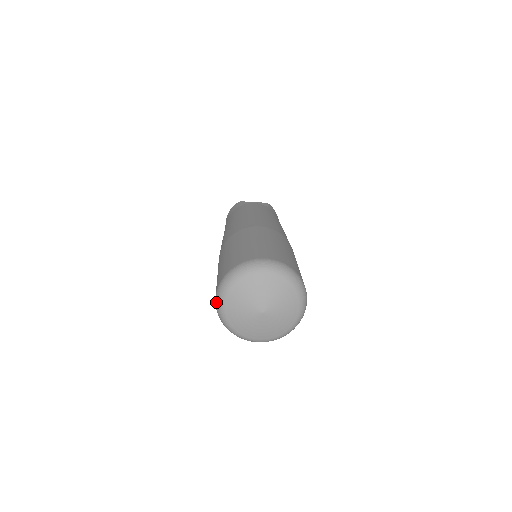
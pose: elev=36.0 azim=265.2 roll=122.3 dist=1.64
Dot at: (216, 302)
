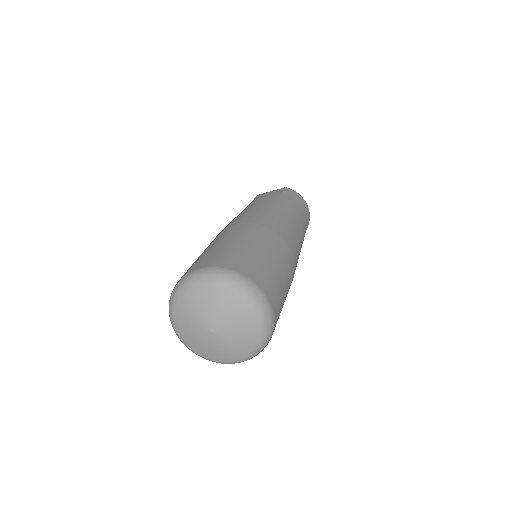
Dot at: occluded
